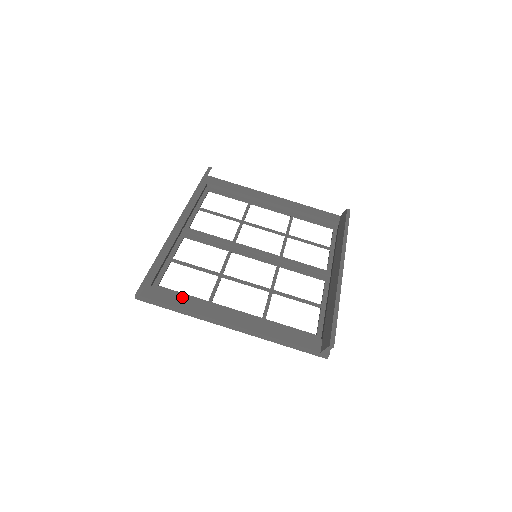
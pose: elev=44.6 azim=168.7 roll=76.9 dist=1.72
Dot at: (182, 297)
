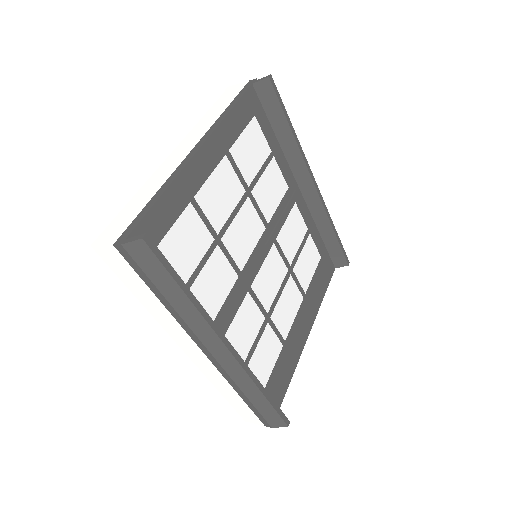
Dot at: (284, 376)
